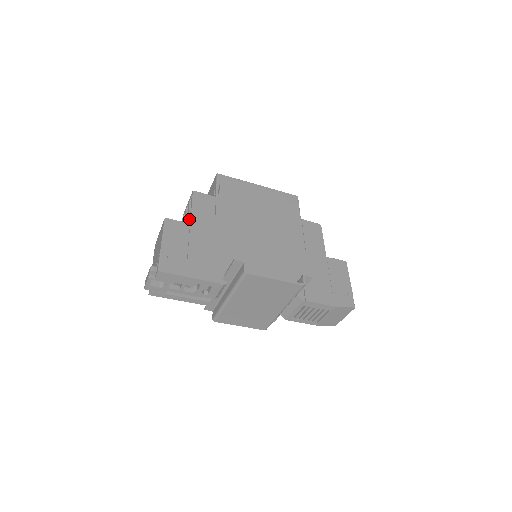
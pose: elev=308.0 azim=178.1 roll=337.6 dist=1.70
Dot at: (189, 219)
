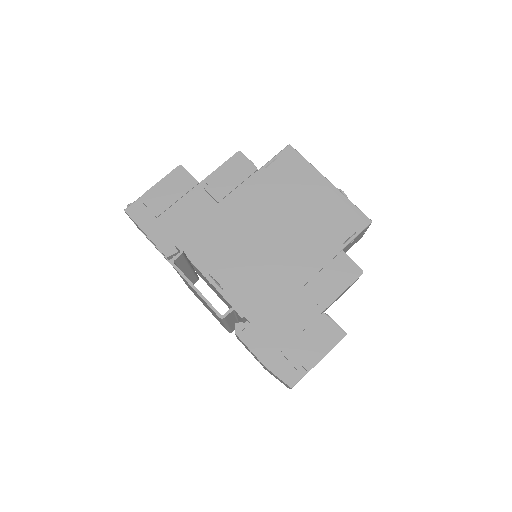
Dot at: occluded
